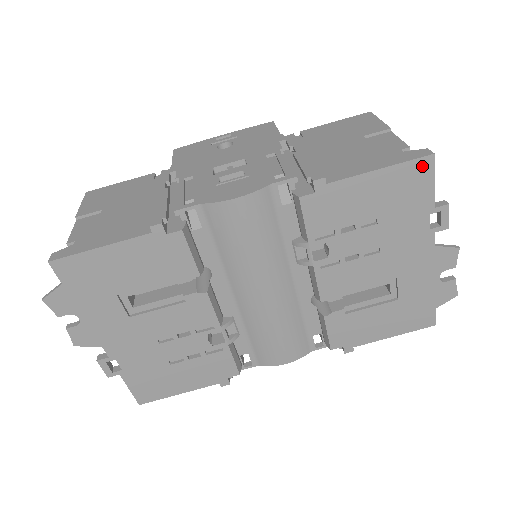
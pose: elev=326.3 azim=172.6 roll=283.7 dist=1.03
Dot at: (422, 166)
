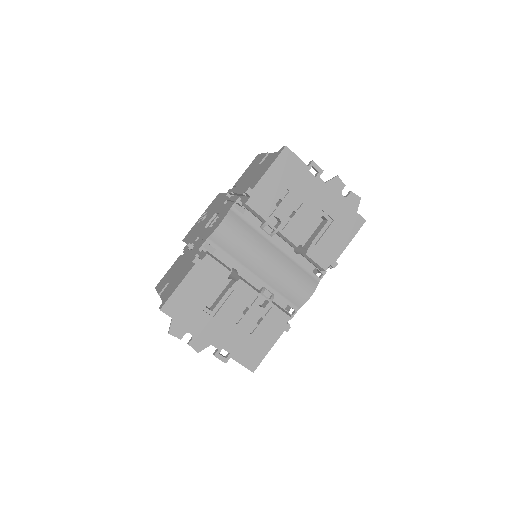
Dot at: (286, 154)
